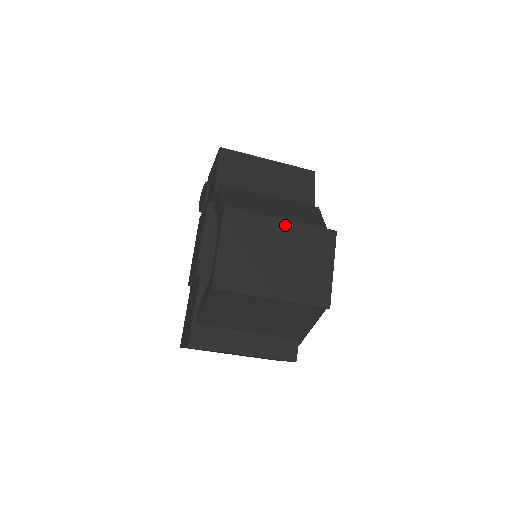
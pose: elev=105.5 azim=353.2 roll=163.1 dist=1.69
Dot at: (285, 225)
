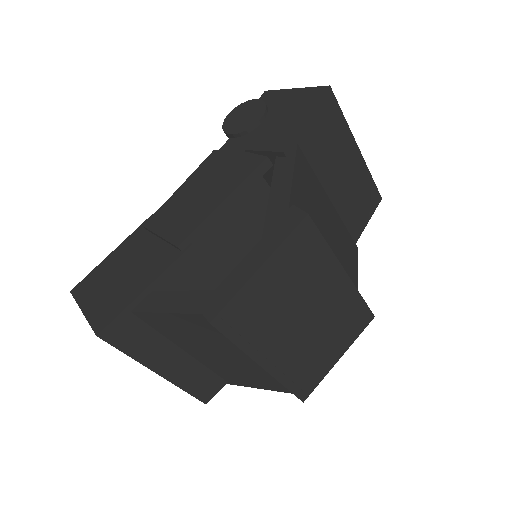
Dot at: (342, 281)
